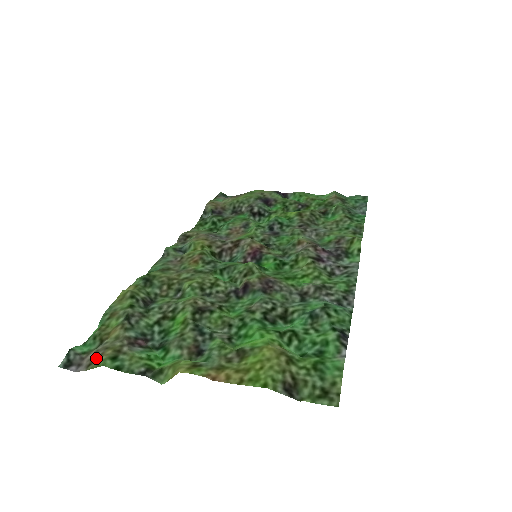
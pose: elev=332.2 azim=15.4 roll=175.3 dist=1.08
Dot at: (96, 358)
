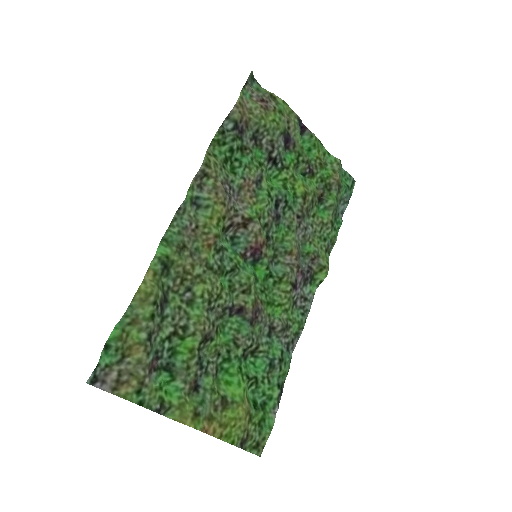
Dot at: (122, 385)
